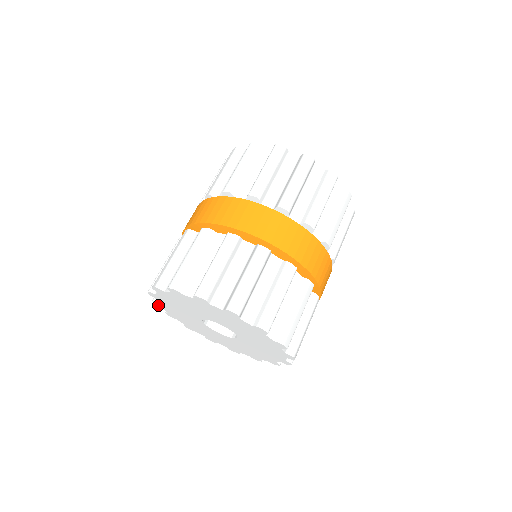
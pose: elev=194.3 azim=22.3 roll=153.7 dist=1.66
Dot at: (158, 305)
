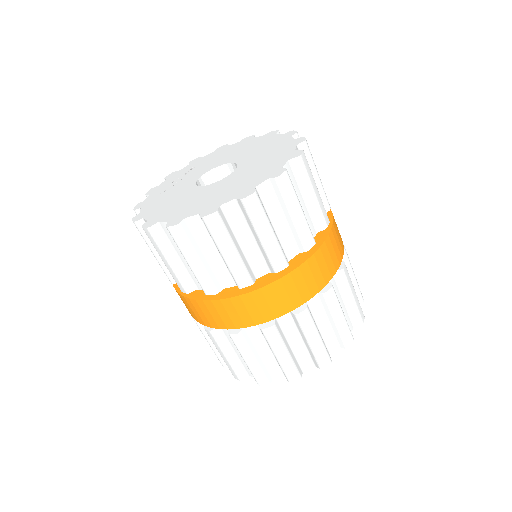
Dot at: occluded
